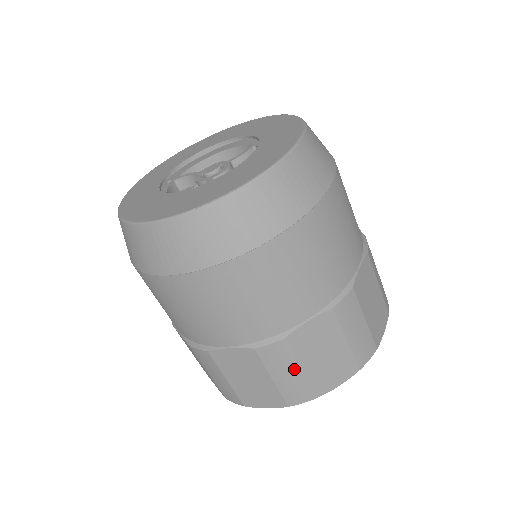
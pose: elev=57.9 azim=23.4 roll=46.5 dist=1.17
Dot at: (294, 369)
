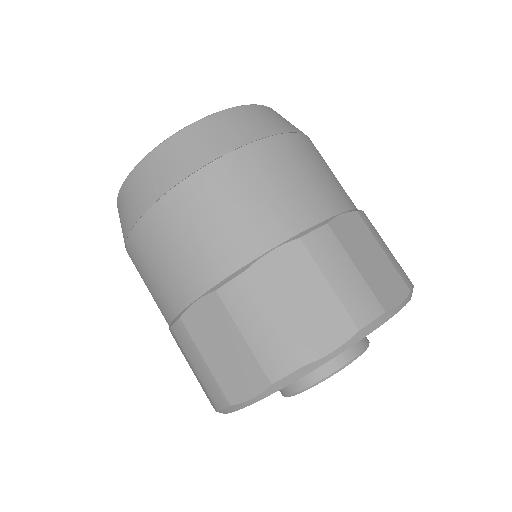
Dot at: (348, 266)
